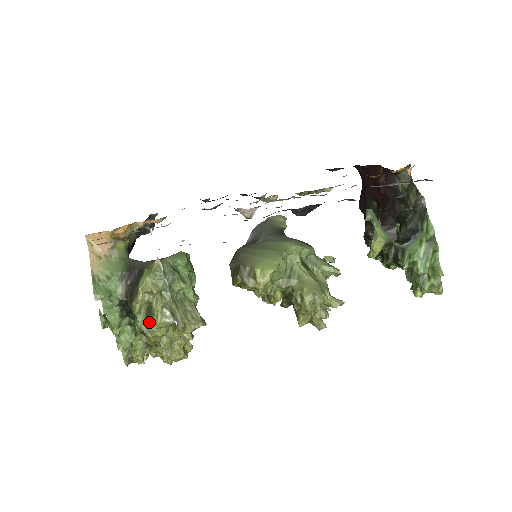
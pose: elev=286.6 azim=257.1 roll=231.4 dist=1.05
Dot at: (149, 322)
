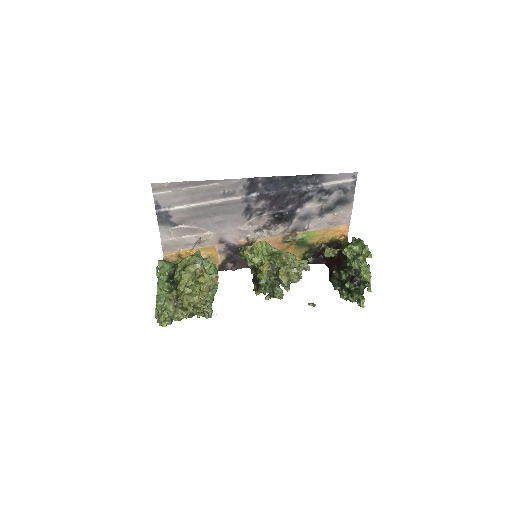
Dot at: (184, 269)
